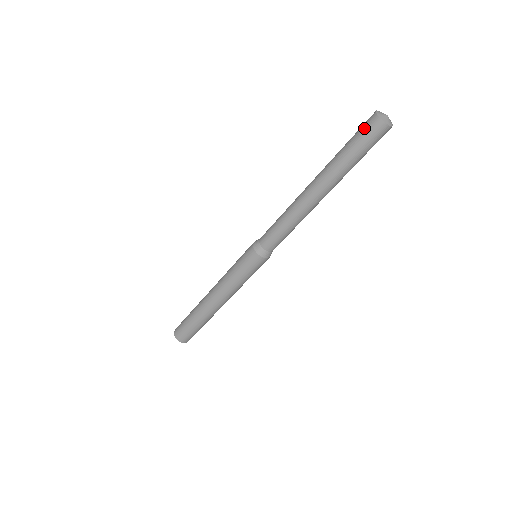
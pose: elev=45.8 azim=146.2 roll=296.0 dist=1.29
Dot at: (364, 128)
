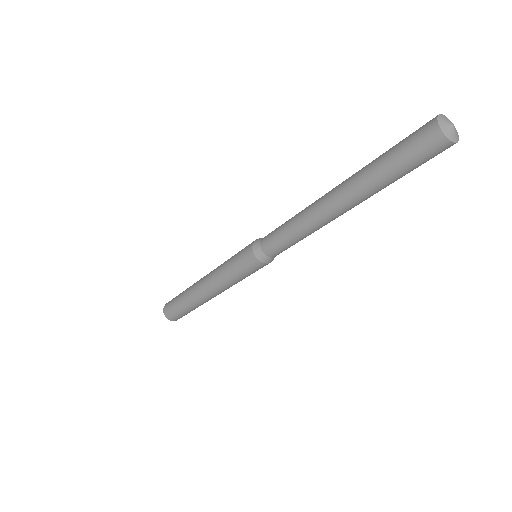
Dot at: (422, 151)
